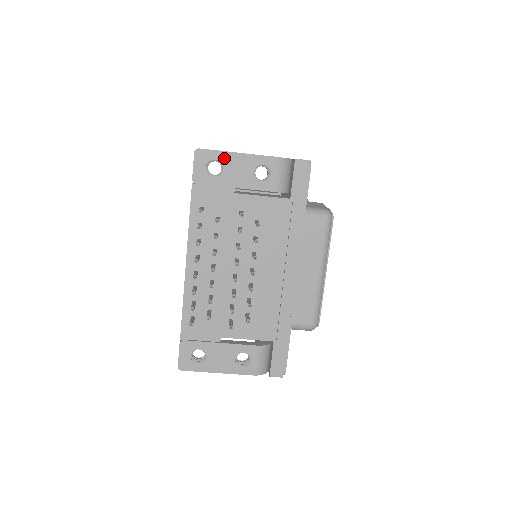
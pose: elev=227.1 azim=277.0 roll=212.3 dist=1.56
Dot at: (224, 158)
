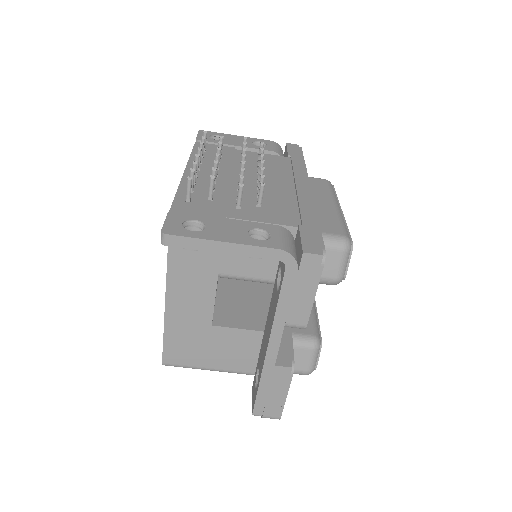
Dot at: (225, 136)
